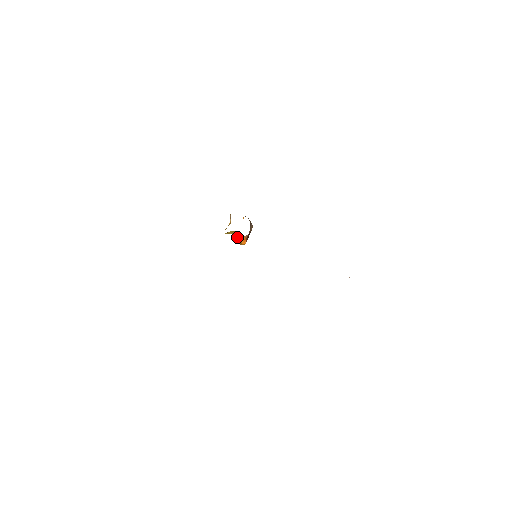
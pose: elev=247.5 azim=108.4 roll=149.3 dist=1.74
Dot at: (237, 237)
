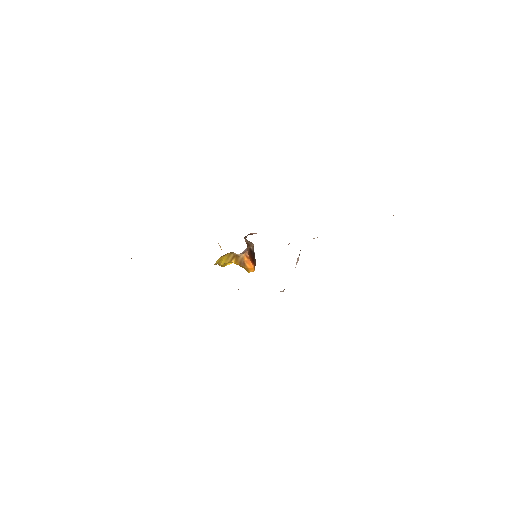
Dot at: (238, 263)
